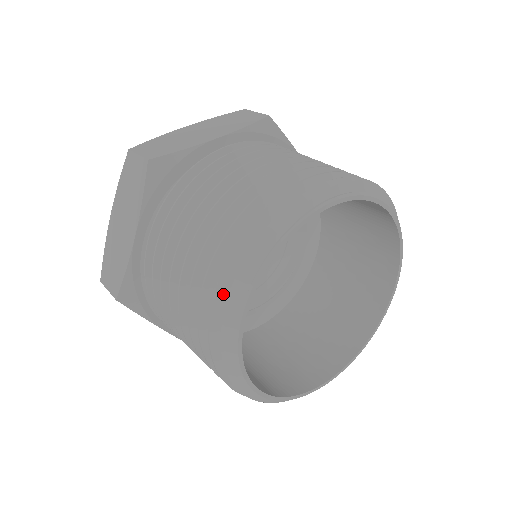
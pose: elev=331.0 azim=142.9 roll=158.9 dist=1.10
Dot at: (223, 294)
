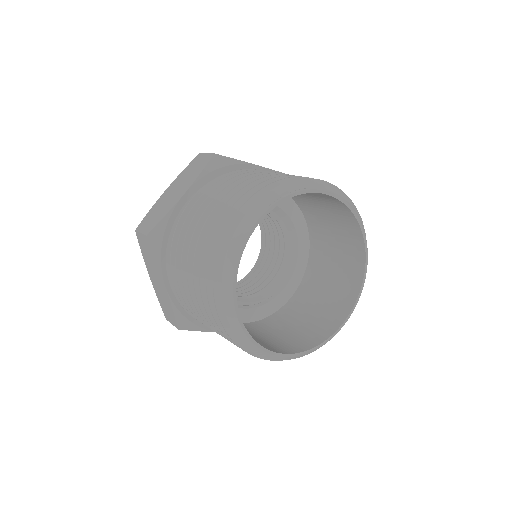
Dot at: (244, 213)
